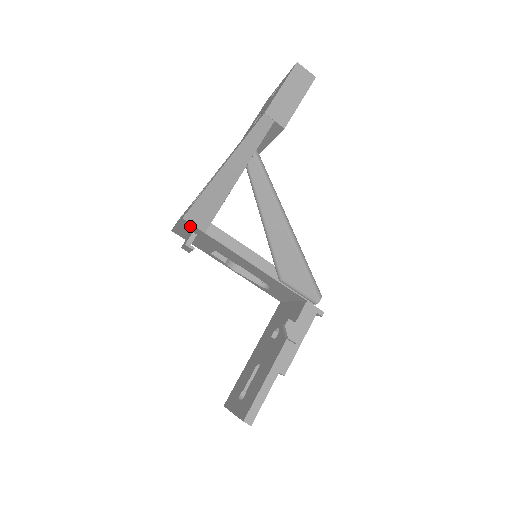
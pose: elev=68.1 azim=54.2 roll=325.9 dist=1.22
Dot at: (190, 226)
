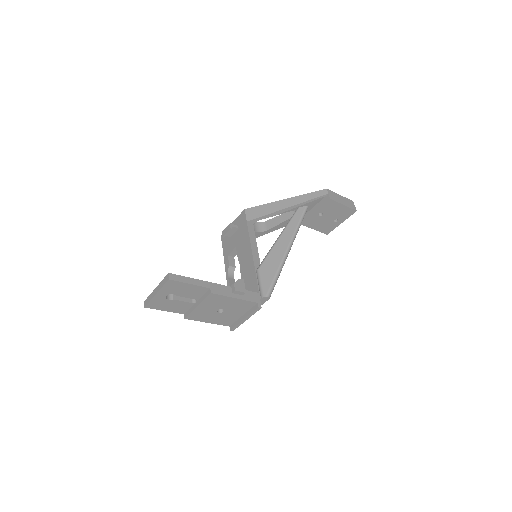
Dot at: (242, 218)
